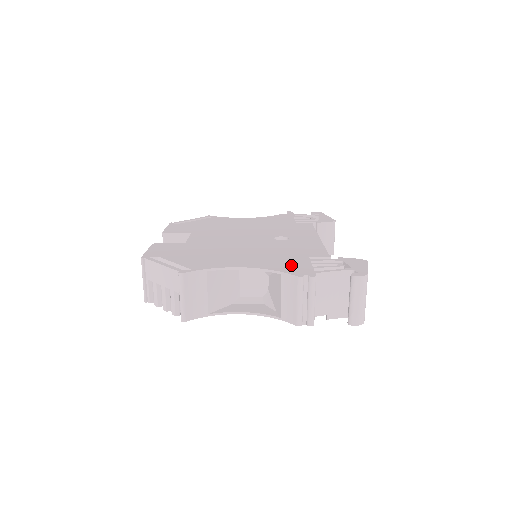
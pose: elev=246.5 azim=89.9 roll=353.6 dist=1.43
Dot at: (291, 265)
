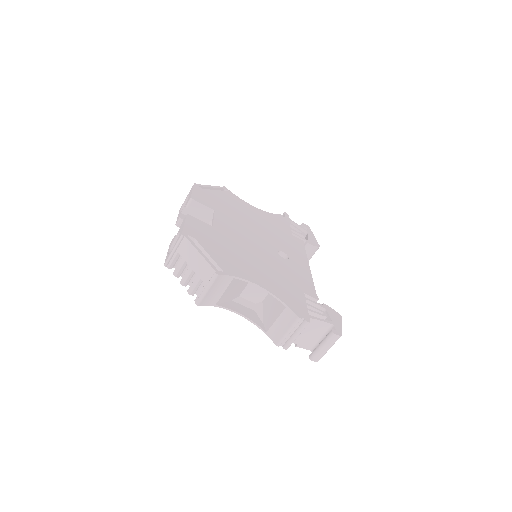
Dot at: (293, 299)
